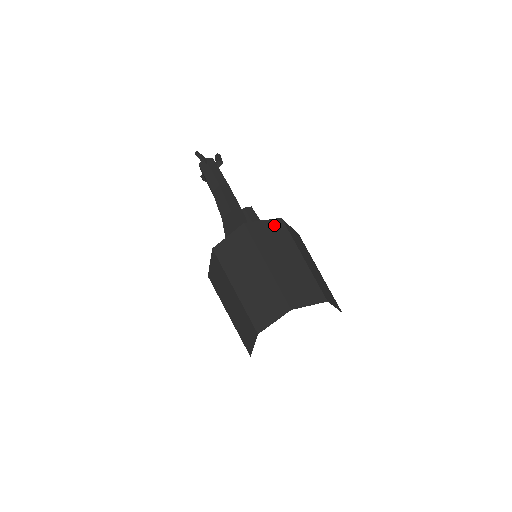
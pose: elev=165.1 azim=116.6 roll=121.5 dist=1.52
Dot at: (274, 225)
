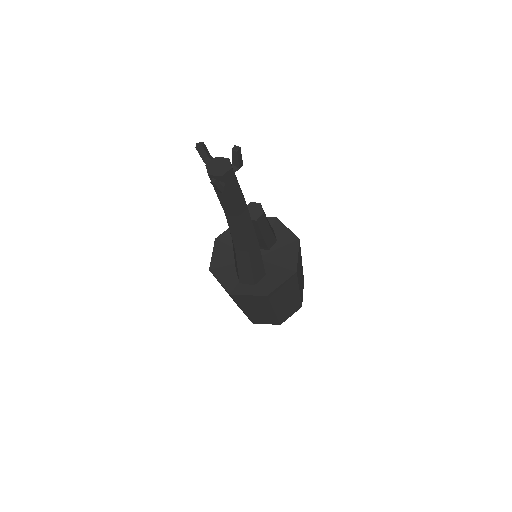
Dot at: (289, 282)
